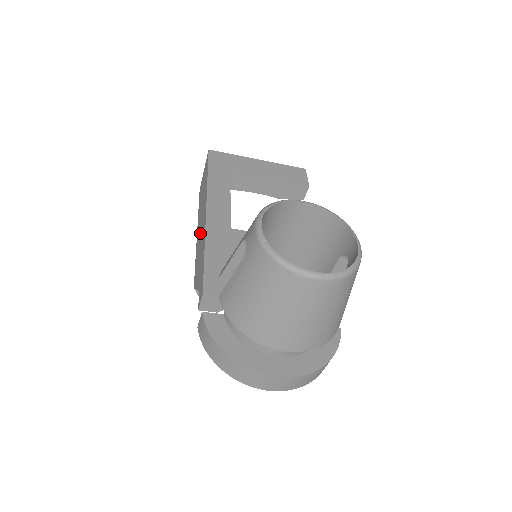
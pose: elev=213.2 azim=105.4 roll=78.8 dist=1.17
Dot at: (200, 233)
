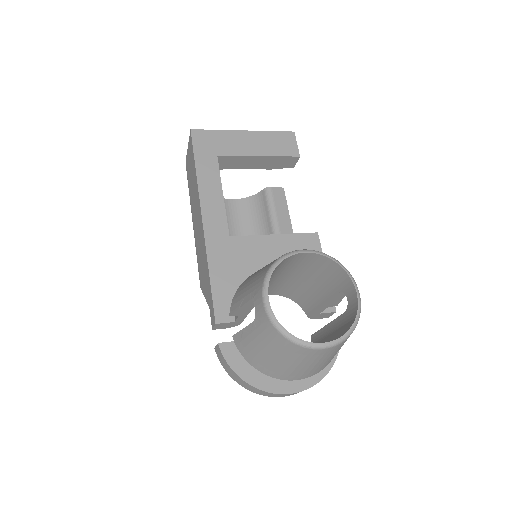
Dot at: (198, 233)
